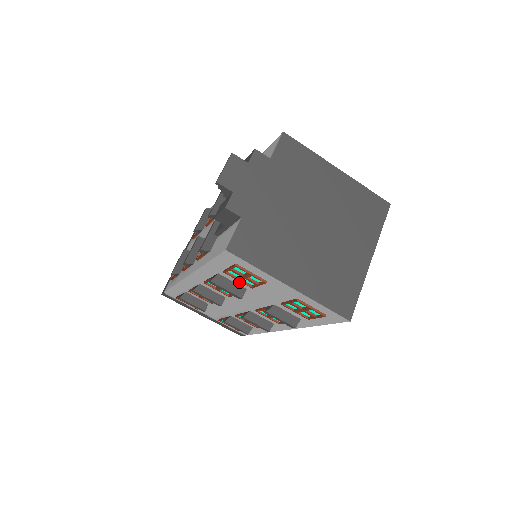
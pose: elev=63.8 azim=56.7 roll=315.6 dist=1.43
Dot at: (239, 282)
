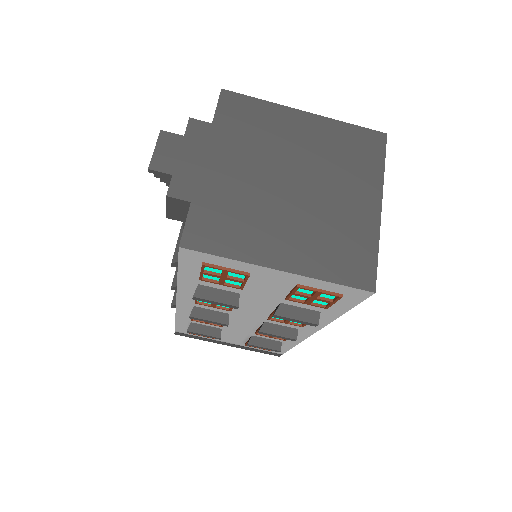
Dot at: (226, 287)
